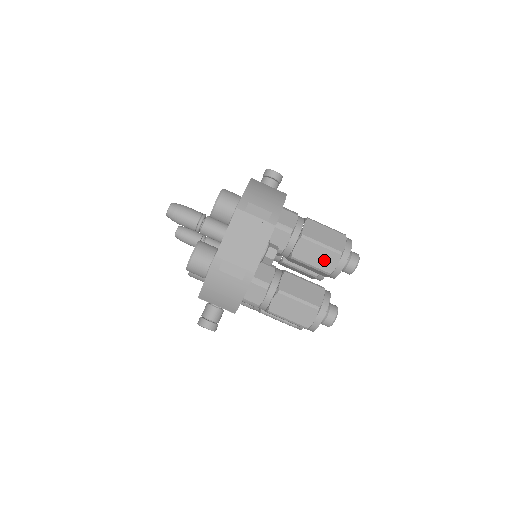
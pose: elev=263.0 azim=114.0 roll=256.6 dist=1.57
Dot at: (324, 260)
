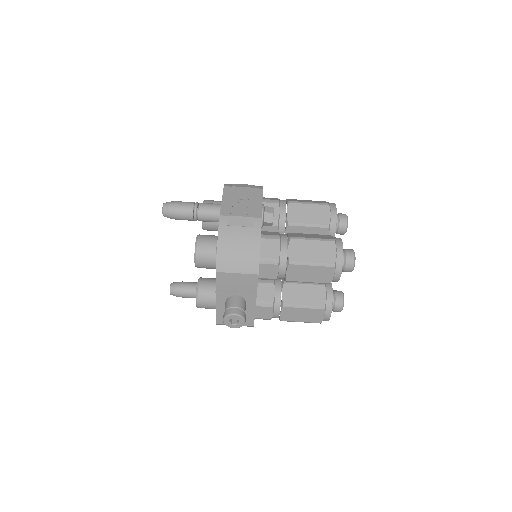
Dot at: (317, 215)
